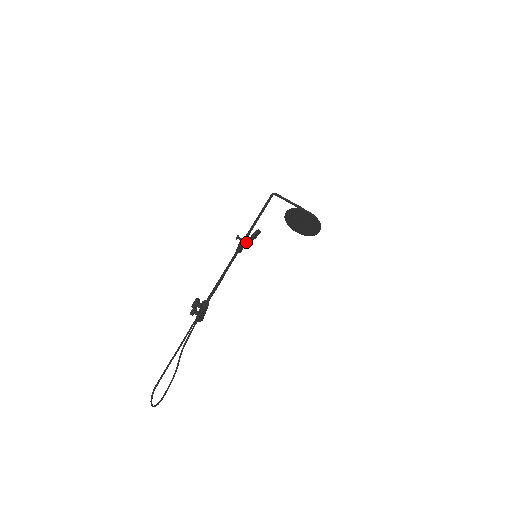
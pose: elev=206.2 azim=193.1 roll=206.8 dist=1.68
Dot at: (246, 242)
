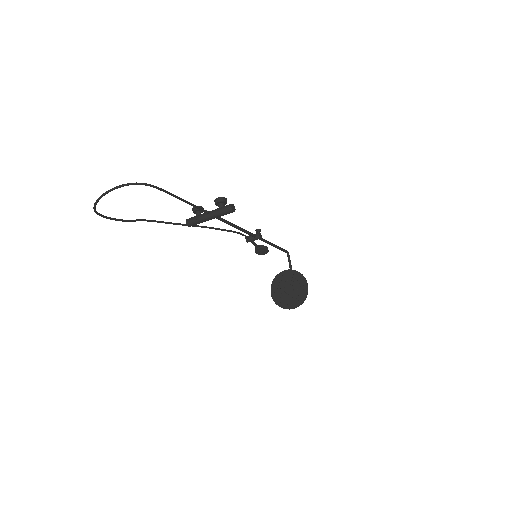
Dot at: occluded
